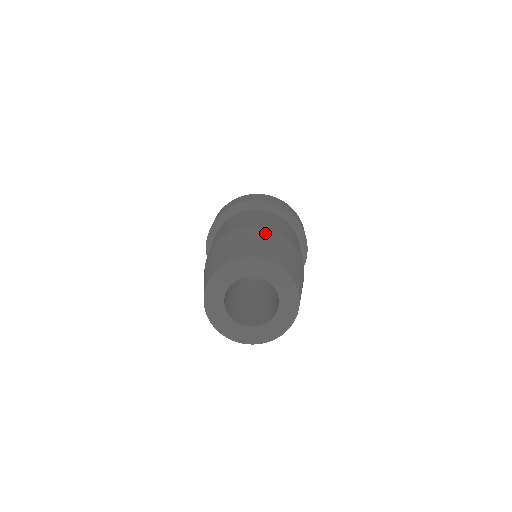
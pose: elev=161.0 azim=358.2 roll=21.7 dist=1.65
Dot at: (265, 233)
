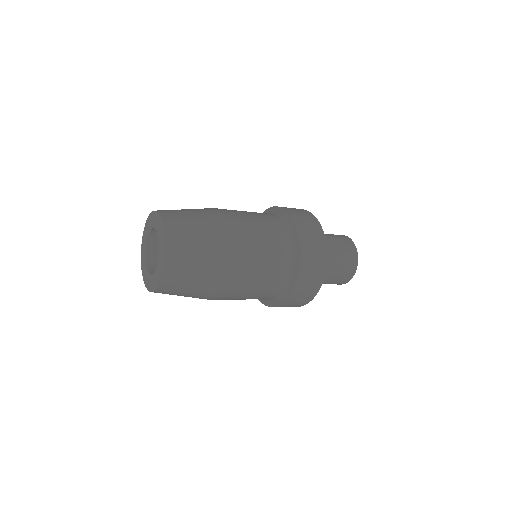
Dot at: (207, 210)
